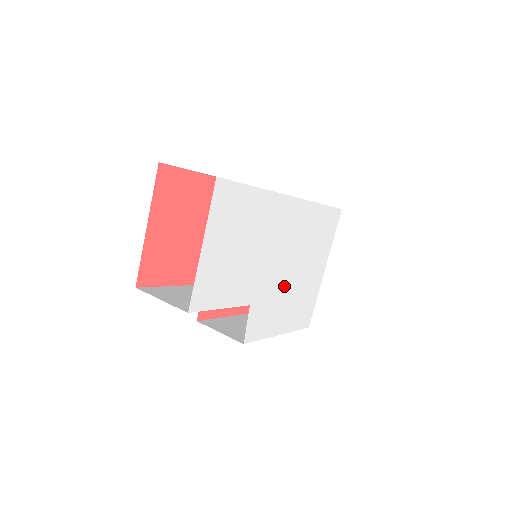
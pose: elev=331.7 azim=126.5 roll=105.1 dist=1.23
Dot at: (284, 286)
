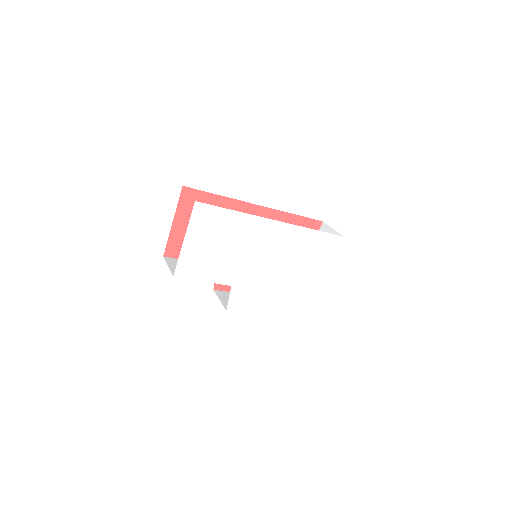
Dot at: (270, 281)
